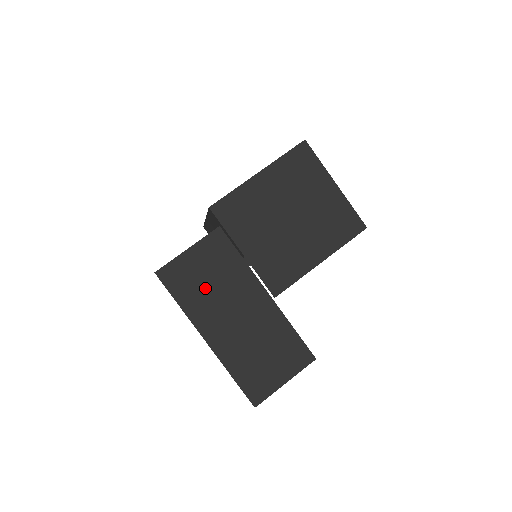
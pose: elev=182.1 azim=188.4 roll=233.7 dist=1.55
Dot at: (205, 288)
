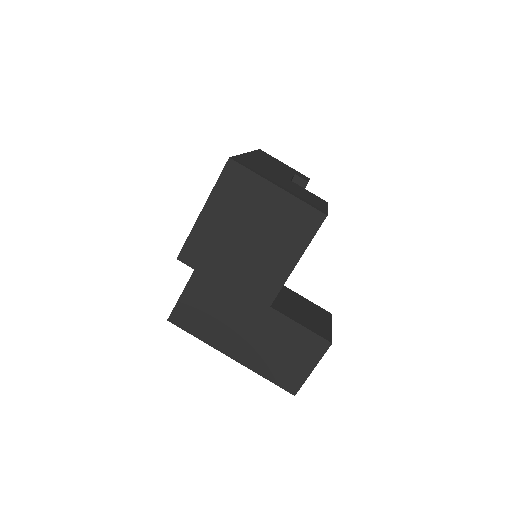
Dot at: (211, 318)
